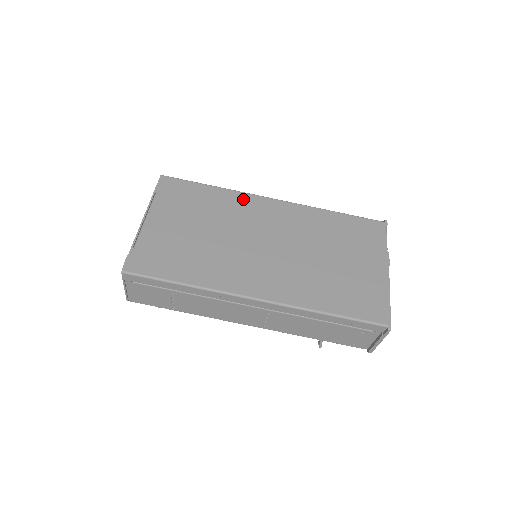
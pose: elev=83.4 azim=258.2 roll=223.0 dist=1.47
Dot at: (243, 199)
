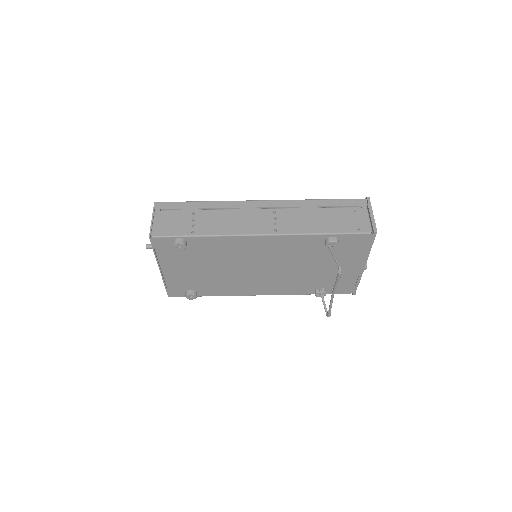
Dot at: occluded
